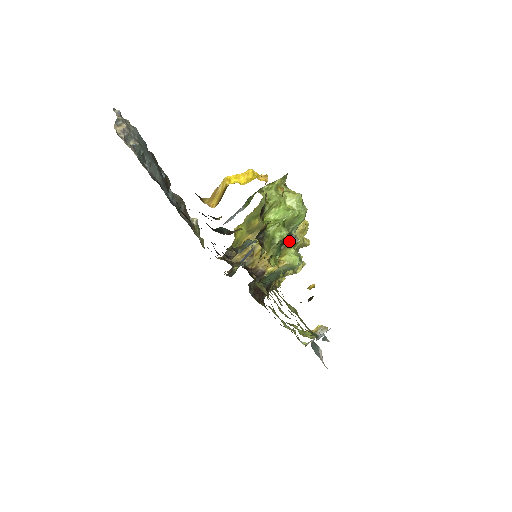
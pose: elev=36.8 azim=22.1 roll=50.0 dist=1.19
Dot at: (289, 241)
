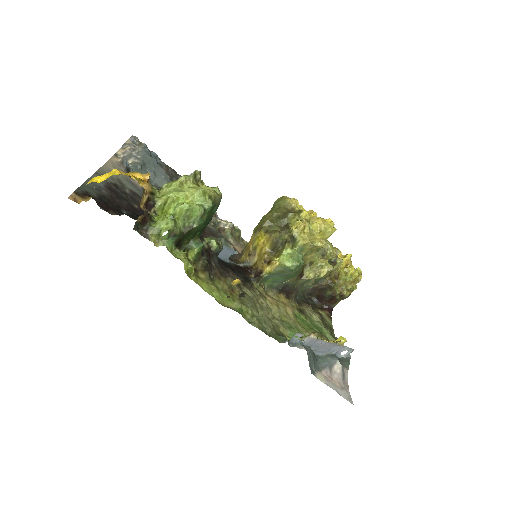
Dot at: (286, 241)
